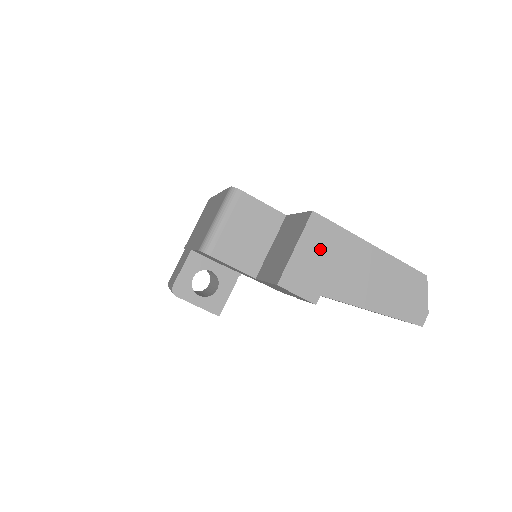
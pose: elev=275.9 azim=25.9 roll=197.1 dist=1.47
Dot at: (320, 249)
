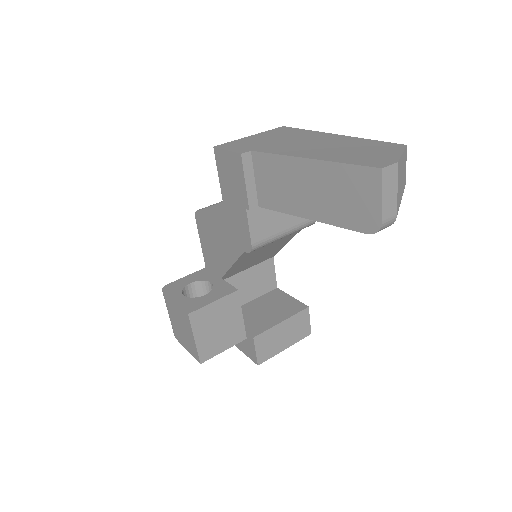
Dot at: (274, 136)
